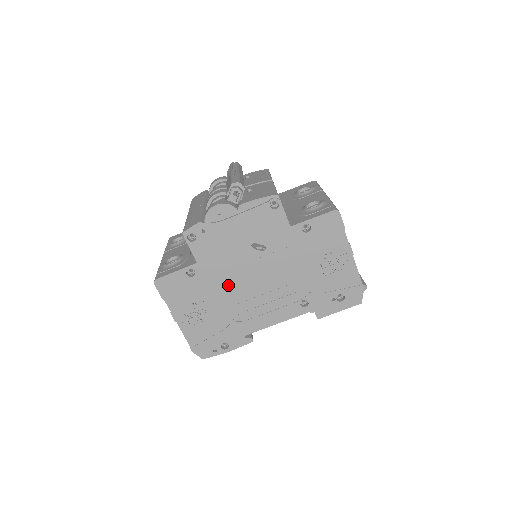
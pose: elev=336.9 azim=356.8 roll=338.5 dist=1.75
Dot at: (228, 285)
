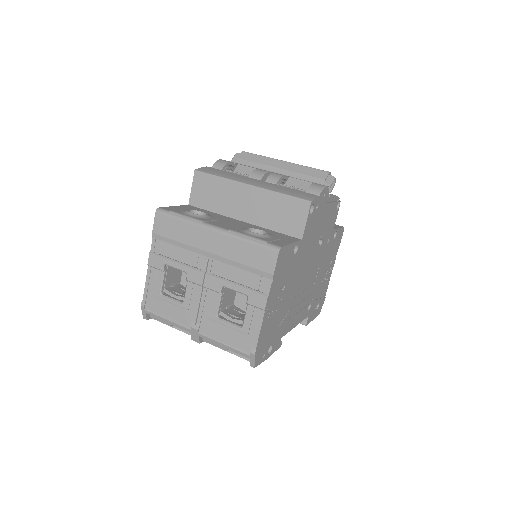
Dot at: (299, 274)
